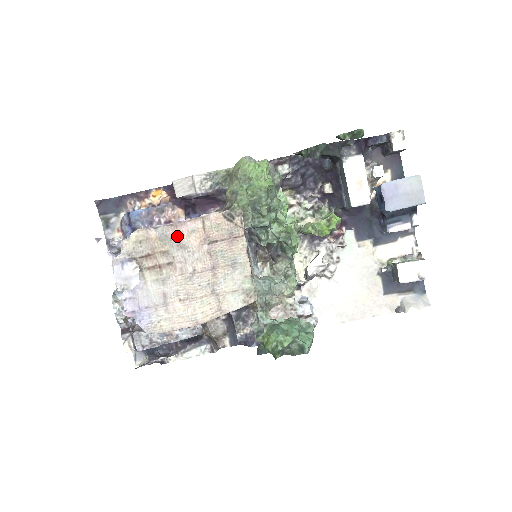
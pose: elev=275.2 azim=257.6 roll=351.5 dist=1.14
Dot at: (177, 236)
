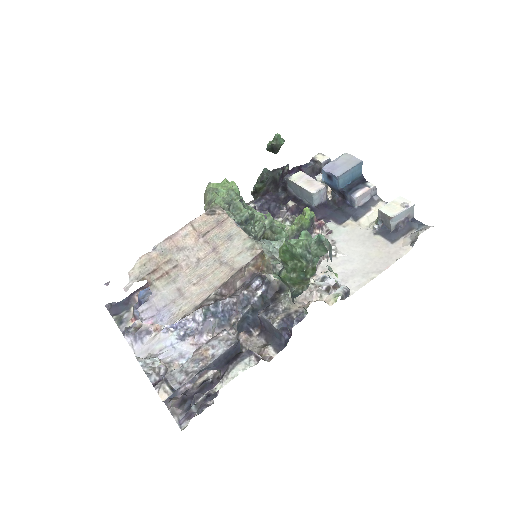
Dot at: (174, 245)
